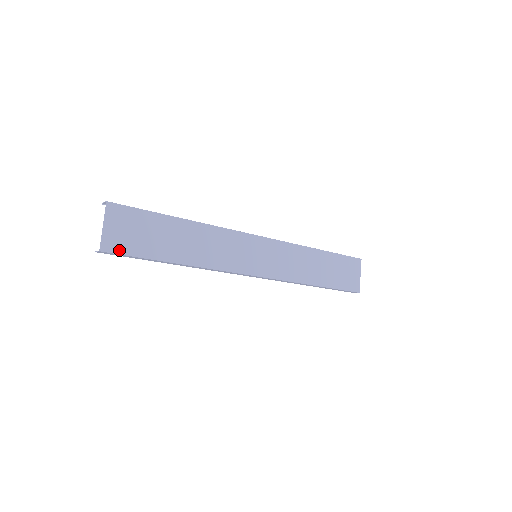
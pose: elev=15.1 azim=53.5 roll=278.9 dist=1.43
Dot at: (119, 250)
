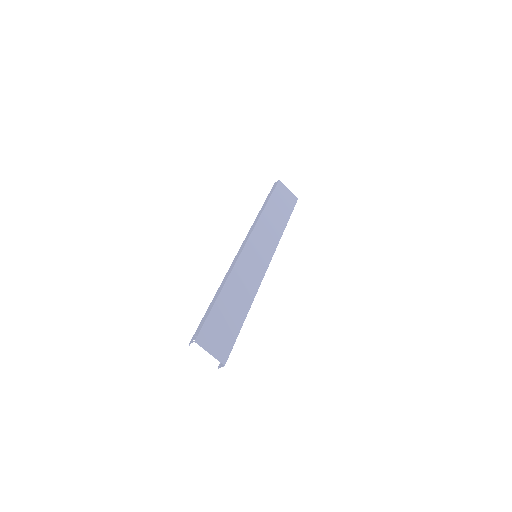
Dot at: (228, 352)
